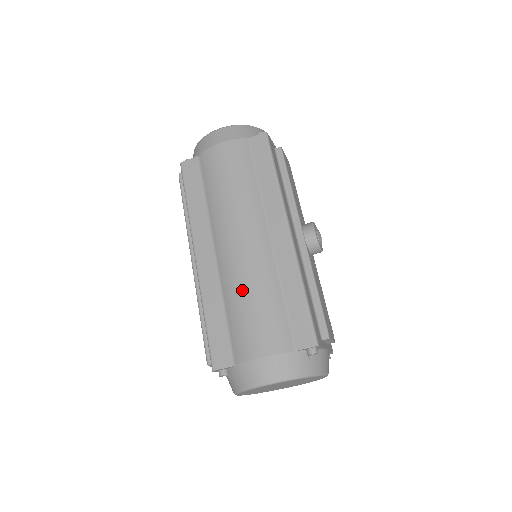
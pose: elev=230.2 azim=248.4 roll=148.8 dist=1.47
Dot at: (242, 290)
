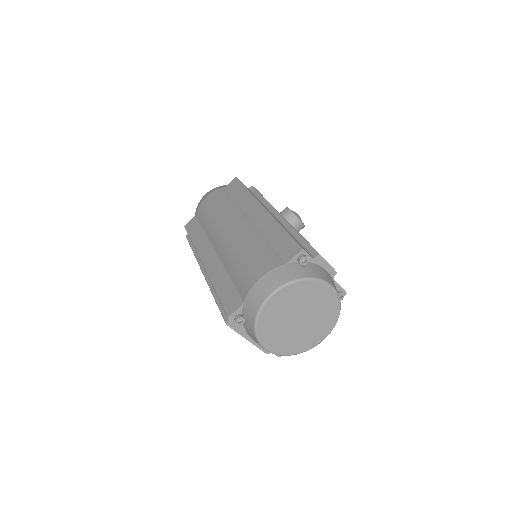
Dot at: (236, 253)
